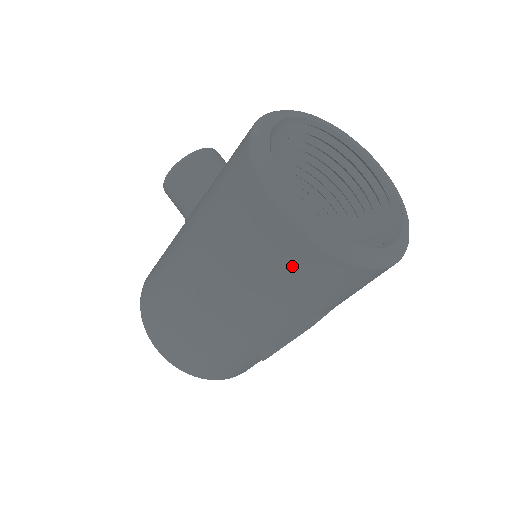
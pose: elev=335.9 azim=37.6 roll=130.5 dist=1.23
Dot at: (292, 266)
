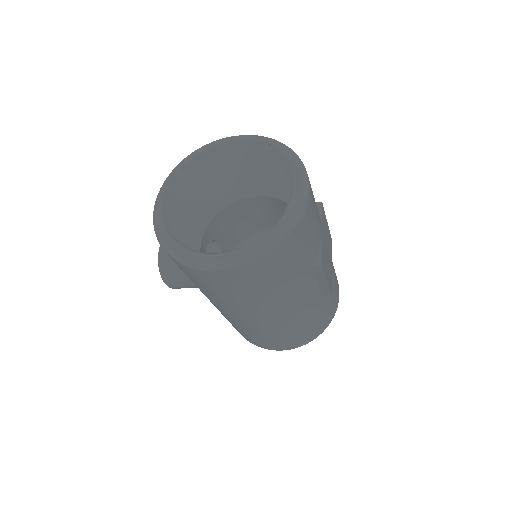
Dot at: (265, 274)
